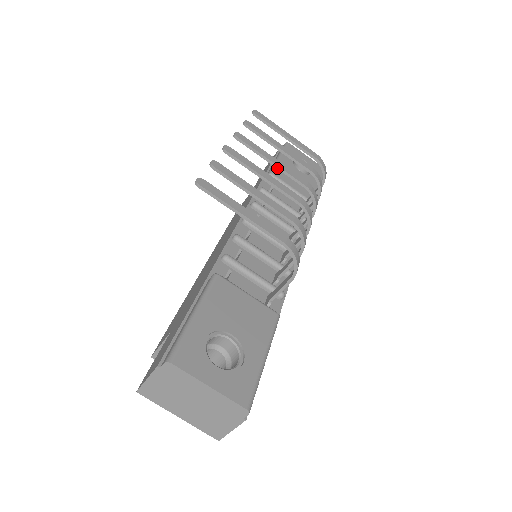
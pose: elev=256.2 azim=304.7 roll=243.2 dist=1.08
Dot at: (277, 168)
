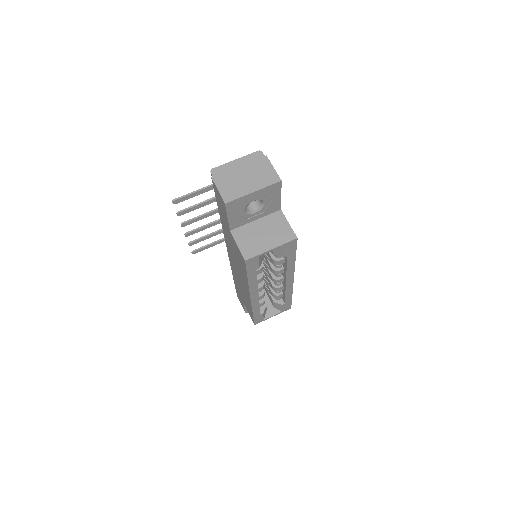
Dot at: (213, 223)
